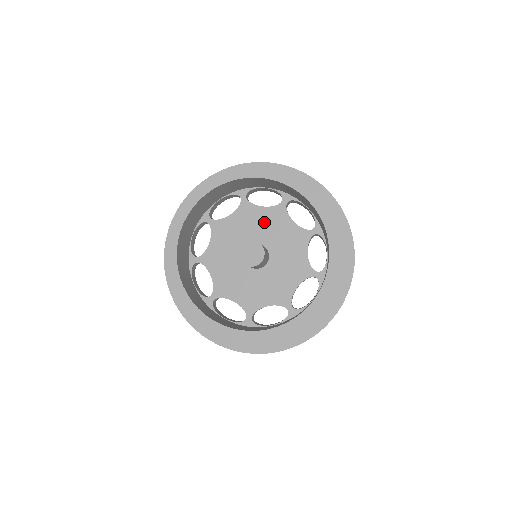
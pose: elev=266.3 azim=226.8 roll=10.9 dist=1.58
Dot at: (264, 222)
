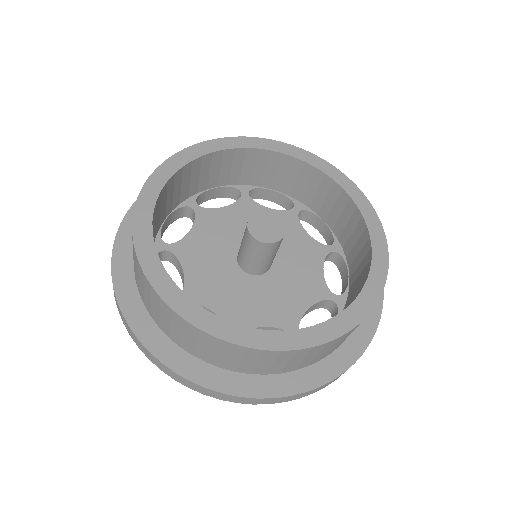
Dot at: occluded
